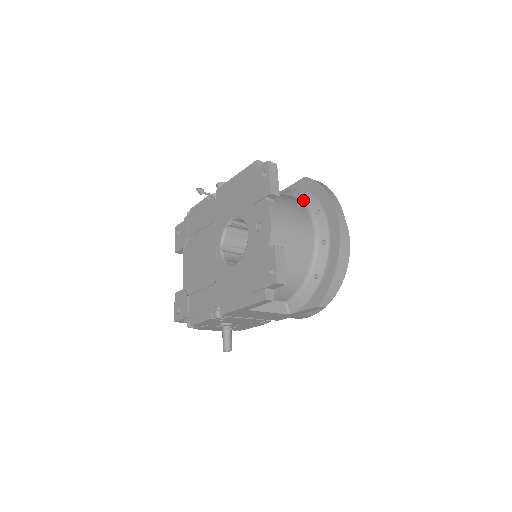
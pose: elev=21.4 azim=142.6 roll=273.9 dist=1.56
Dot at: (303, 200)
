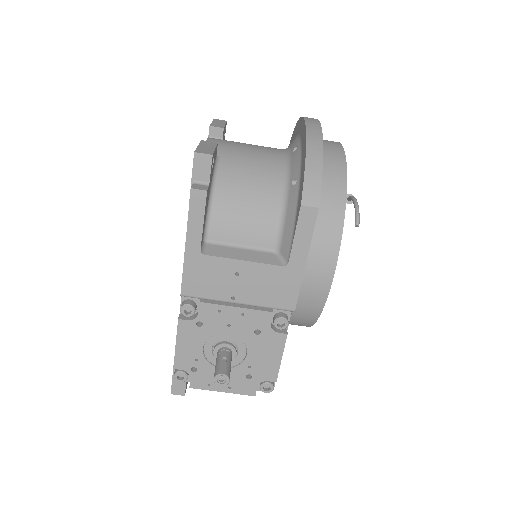
Dot at: occluded
